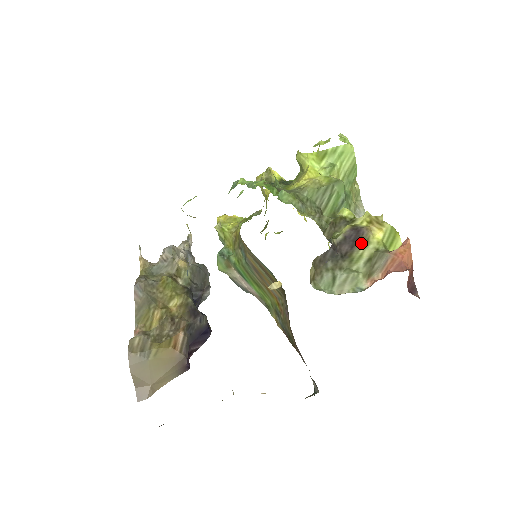
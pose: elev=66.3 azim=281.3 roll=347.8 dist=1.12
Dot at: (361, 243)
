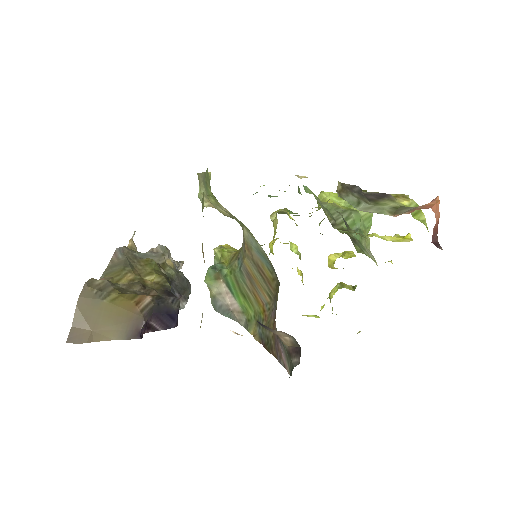
Dot at: (387, 199)
